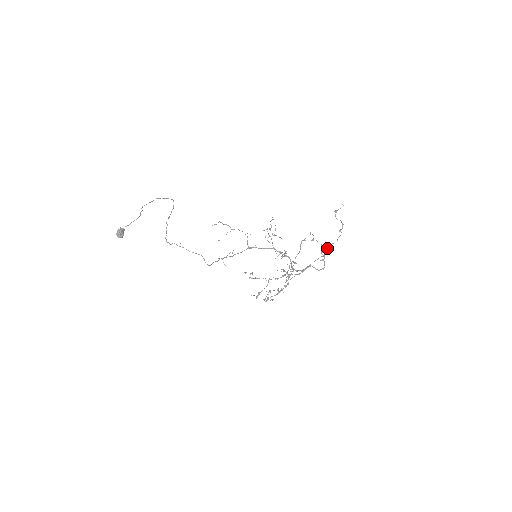
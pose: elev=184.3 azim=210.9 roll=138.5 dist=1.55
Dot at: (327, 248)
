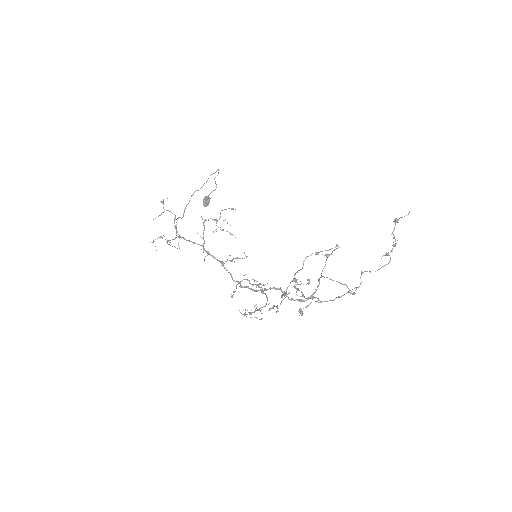
Dot at: occluded
